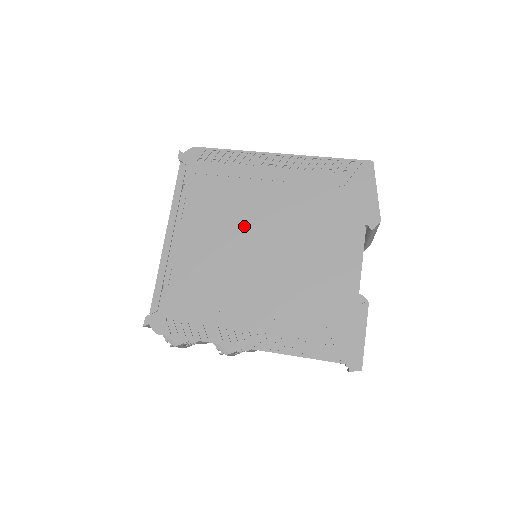
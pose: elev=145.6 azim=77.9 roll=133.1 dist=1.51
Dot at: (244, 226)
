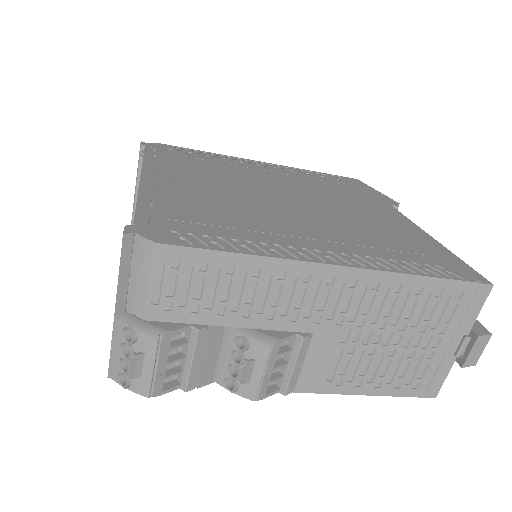
Dot at: (254, 186)
